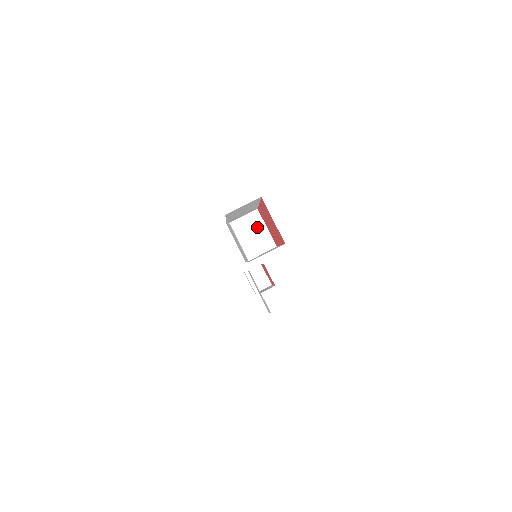
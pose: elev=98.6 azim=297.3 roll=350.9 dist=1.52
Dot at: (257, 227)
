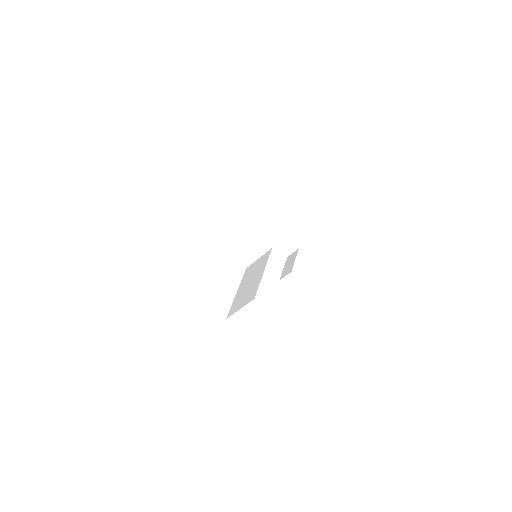
Dot at: (242, 233)
